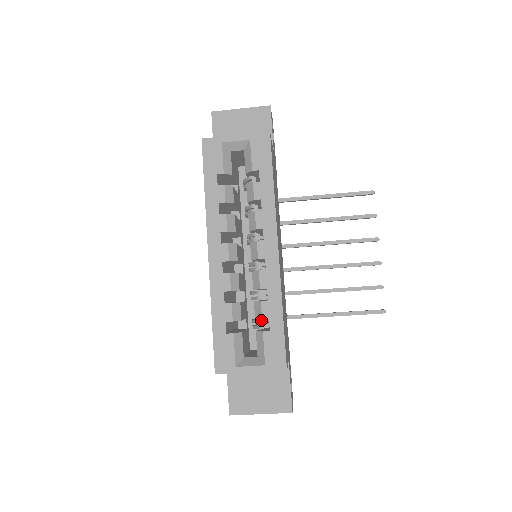
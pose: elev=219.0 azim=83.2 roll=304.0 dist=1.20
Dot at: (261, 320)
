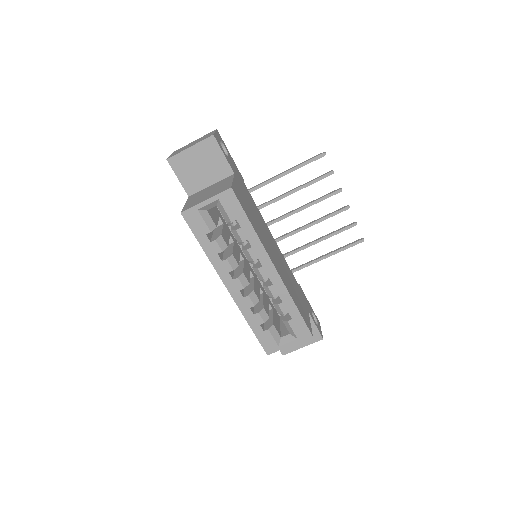
Dot at: occluded
